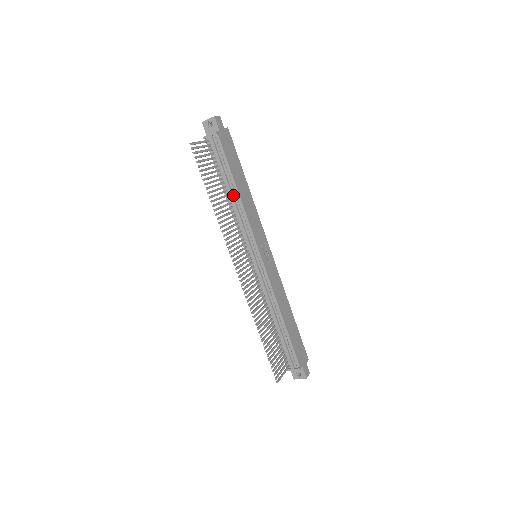
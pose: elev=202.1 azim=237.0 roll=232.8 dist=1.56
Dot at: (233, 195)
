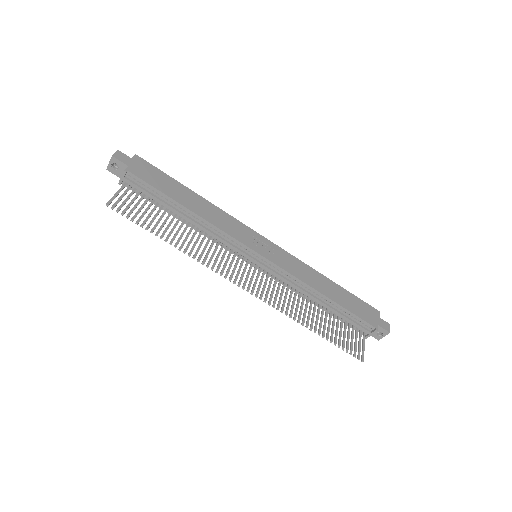
Dot at: (189, 217)
